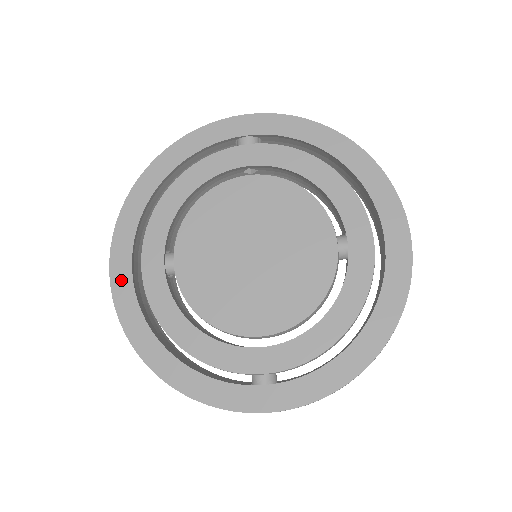
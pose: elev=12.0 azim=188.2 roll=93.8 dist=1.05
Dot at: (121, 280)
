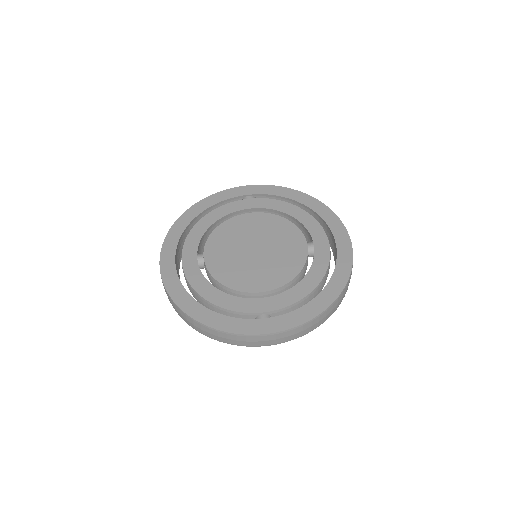
Dot at: (167, 266)
